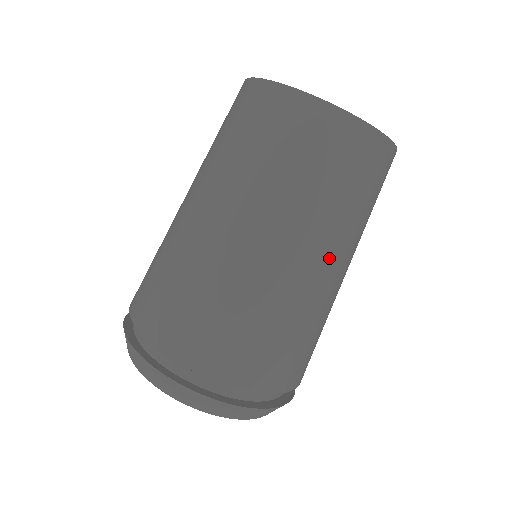
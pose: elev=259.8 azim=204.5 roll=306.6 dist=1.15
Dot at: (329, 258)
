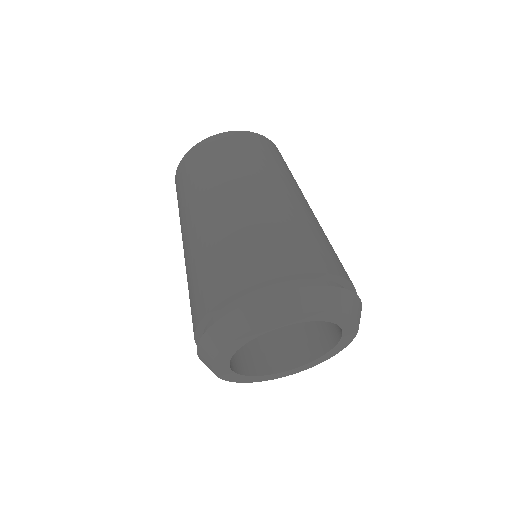
Dot at: (274, 187)
